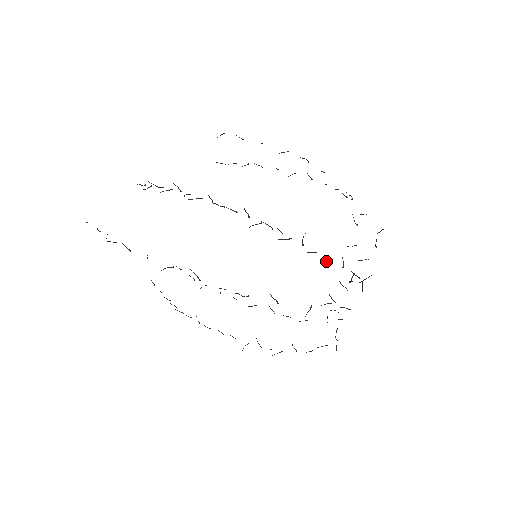
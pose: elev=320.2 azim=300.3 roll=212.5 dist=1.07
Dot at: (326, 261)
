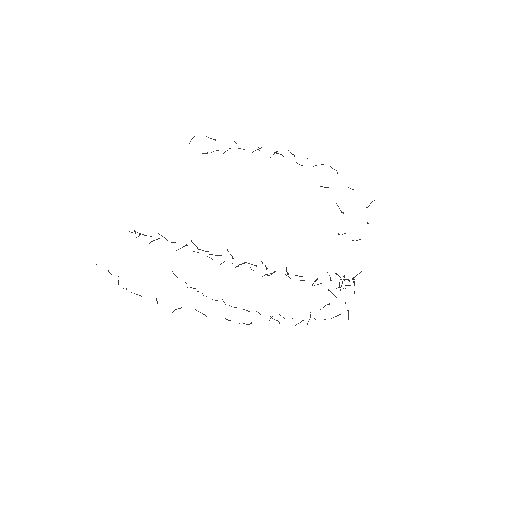
Dot at: (313, 283)
